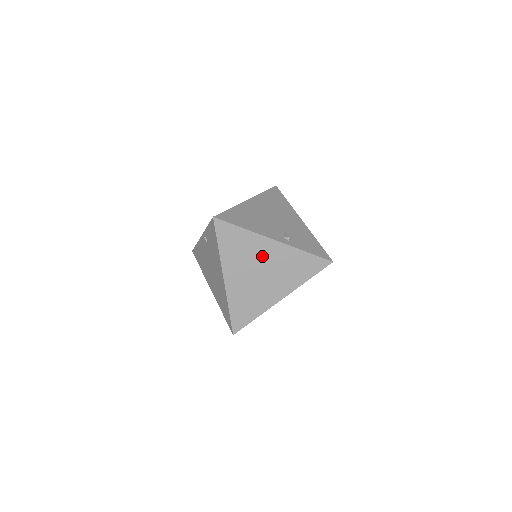
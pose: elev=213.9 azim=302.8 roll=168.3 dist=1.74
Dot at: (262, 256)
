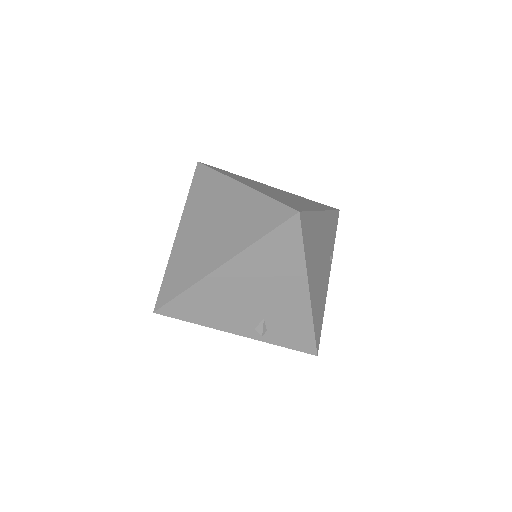
Dot at: occluded
